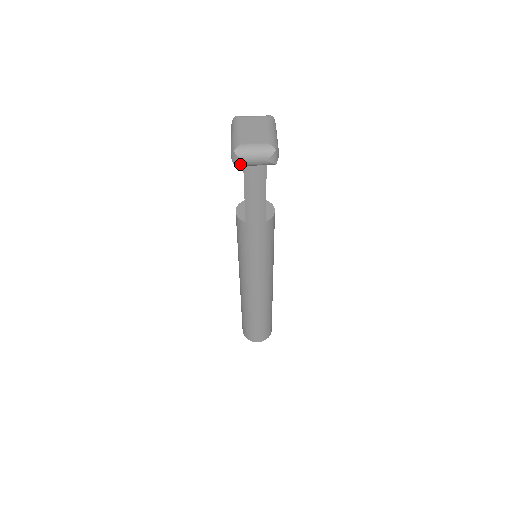
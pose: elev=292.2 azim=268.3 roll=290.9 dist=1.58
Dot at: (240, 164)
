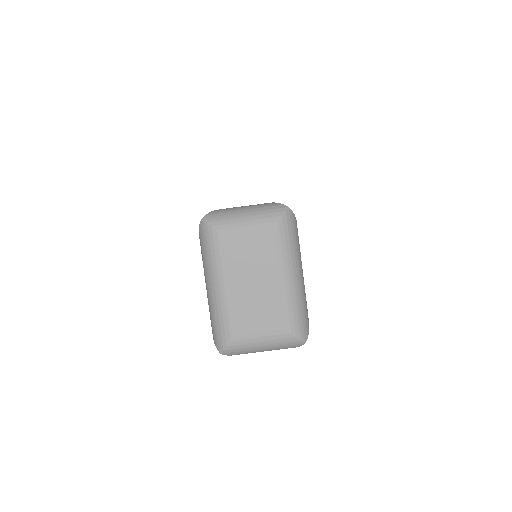
Dot at: occluded
